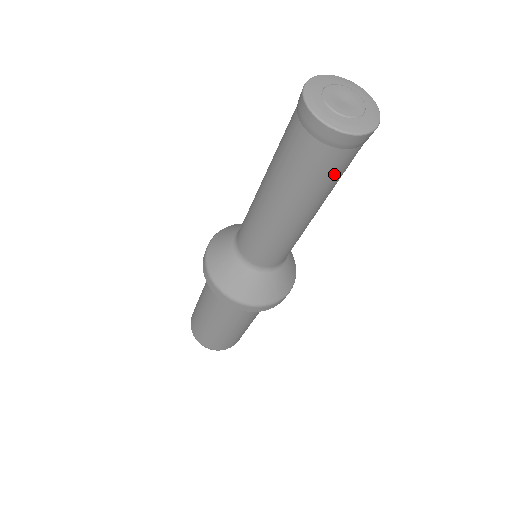
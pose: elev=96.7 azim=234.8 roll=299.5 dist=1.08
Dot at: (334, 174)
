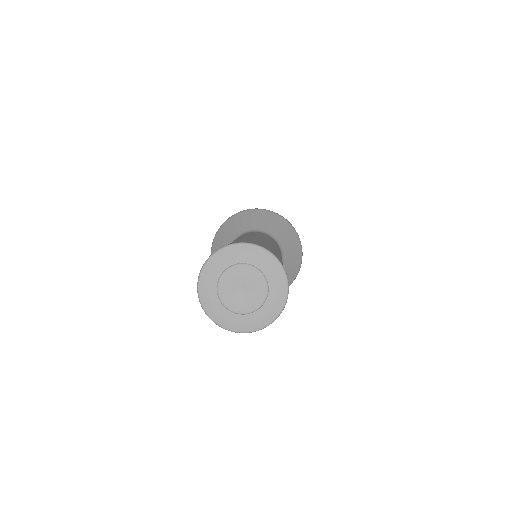
Dot at: occluded
